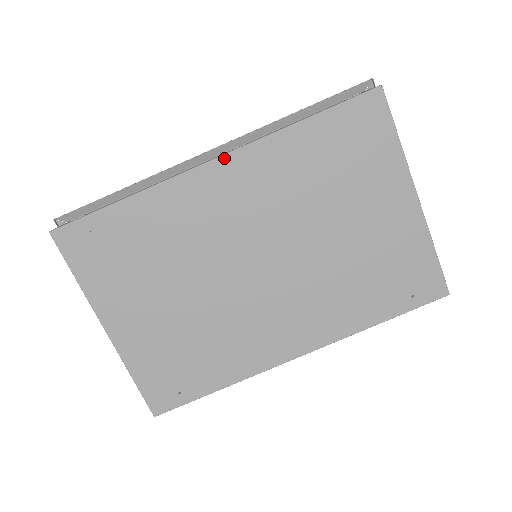
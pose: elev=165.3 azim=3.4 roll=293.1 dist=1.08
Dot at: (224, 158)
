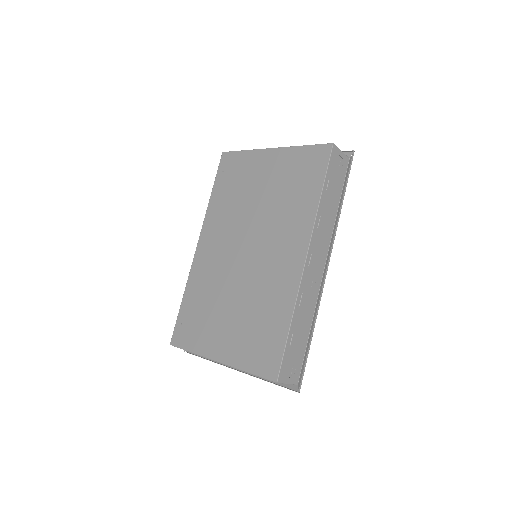
Dot at: (200, 239)
